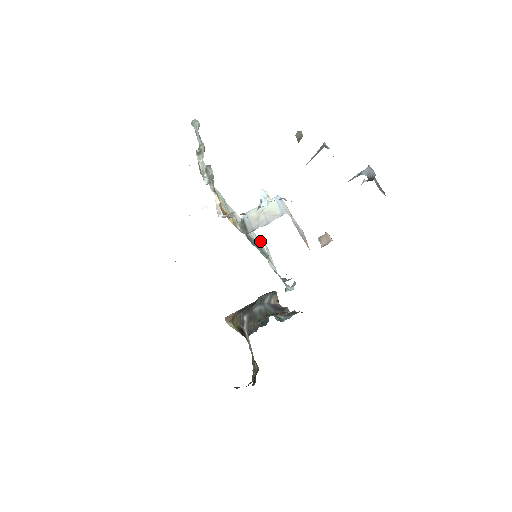
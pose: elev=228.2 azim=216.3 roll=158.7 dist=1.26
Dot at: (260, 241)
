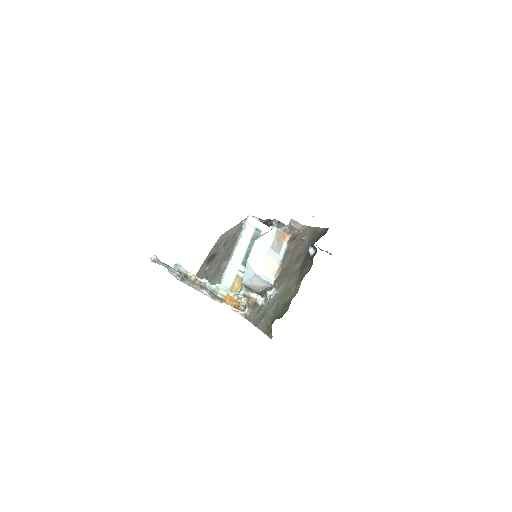
Dot at: (245, 231)
